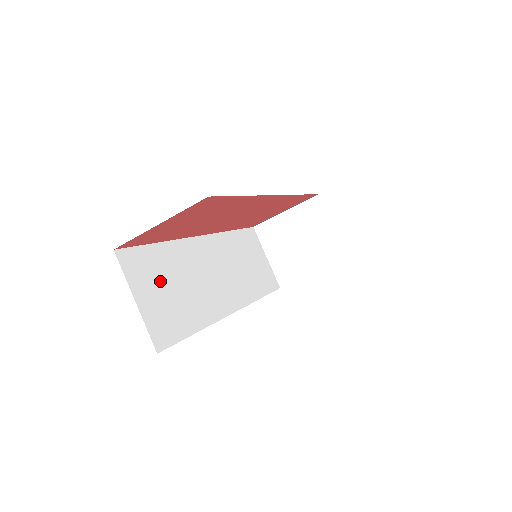
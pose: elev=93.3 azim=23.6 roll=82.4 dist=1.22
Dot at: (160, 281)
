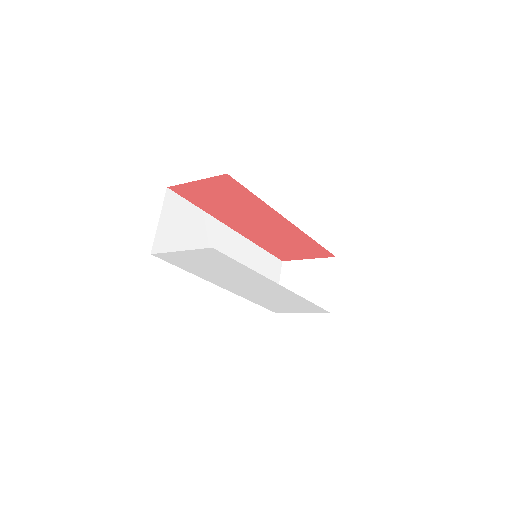
Dot at: (183, 225)
